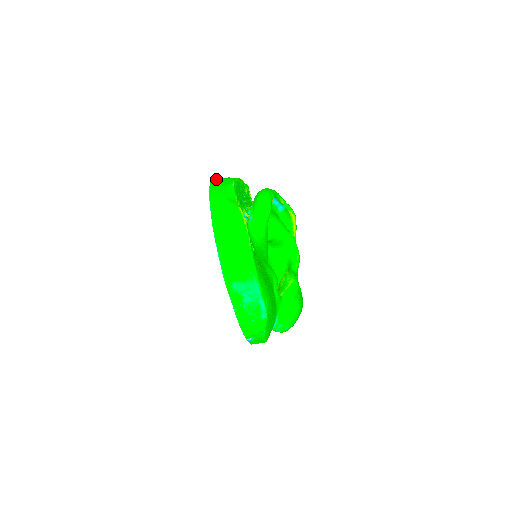
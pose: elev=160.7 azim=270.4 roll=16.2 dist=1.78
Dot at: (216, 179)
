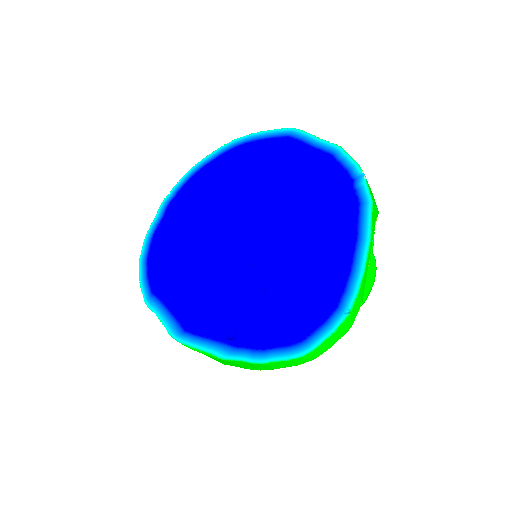
Dot at: occluded
